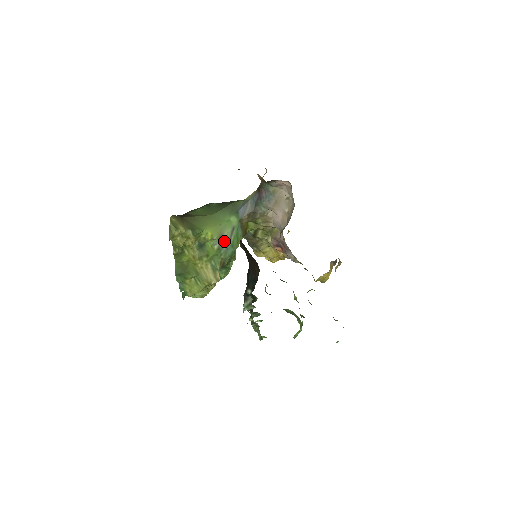
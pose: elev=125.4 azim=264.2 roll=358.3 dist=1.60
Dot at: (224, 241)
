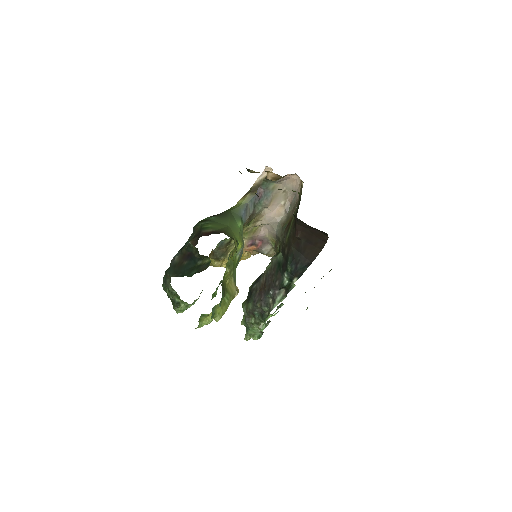
Dot at: occluded
